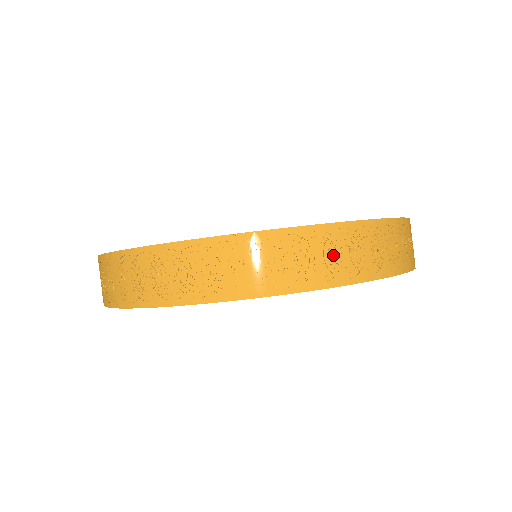
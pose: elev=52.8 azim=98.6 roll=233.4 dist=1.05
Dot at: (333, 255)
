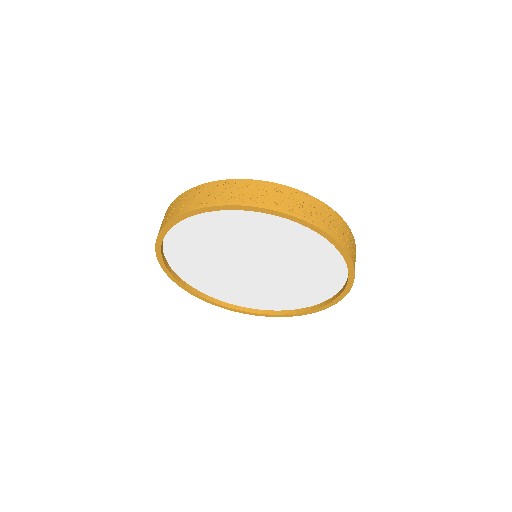
Dot at: (342, 231)
